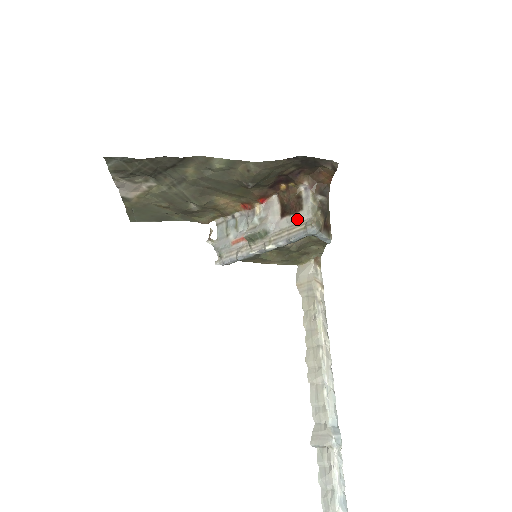
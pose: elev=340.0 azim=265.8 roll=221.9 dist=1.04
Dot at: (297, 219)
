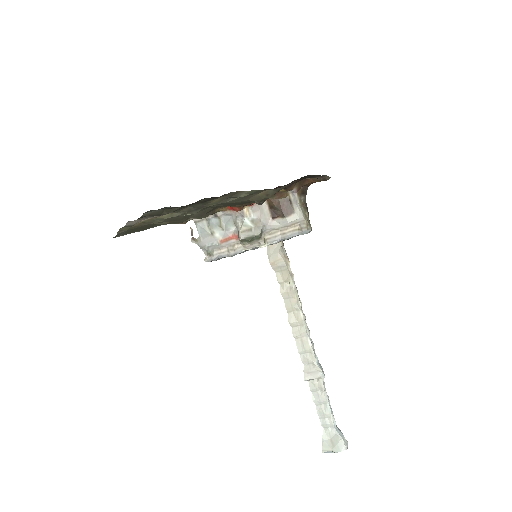
Dot at: (291, 222)
